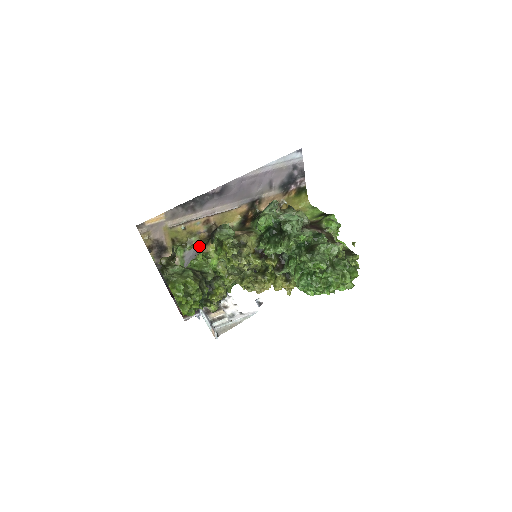
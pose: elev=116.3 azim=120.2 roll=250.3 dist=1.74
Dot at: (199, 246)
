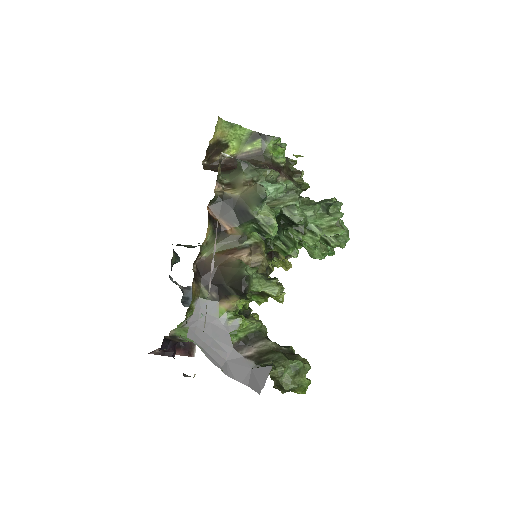
Dot at: (203, 304)
